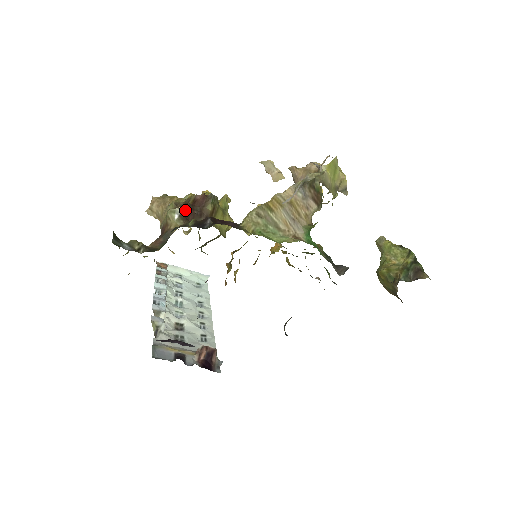
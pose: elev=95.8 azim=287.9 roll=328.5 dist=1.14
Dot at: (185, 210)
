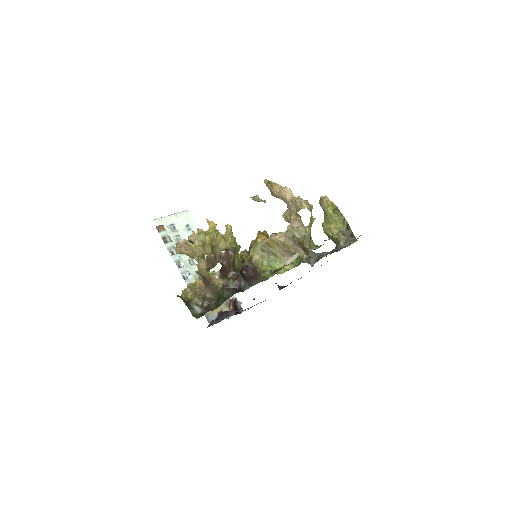
Dot at: (221, 271)
